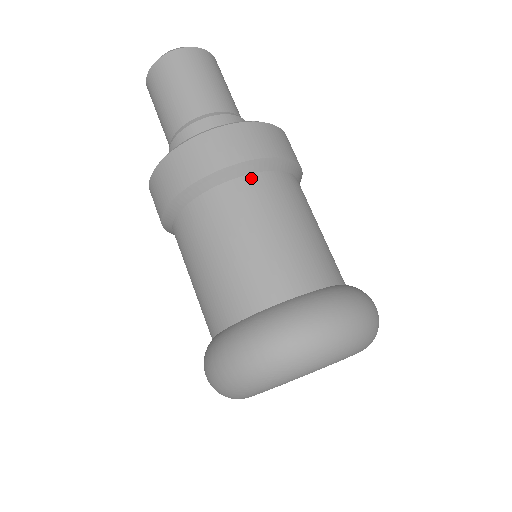
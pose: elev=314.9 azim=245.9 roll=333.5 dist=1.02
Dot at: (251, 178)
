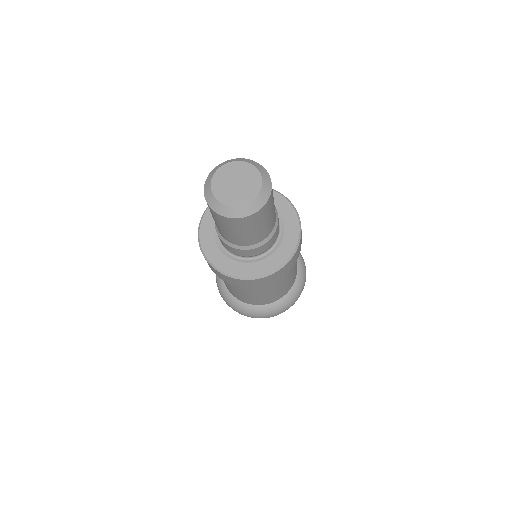
Dot at: occluded
